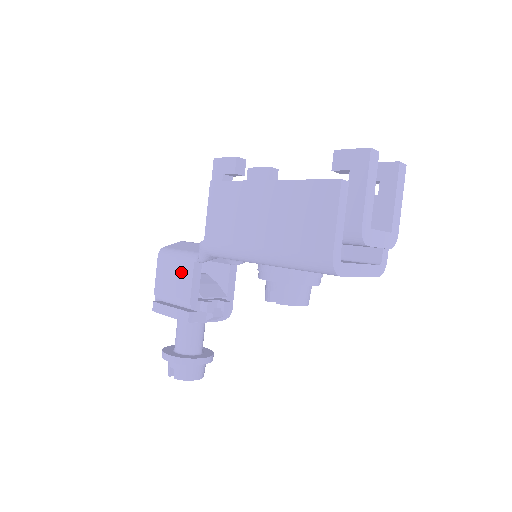
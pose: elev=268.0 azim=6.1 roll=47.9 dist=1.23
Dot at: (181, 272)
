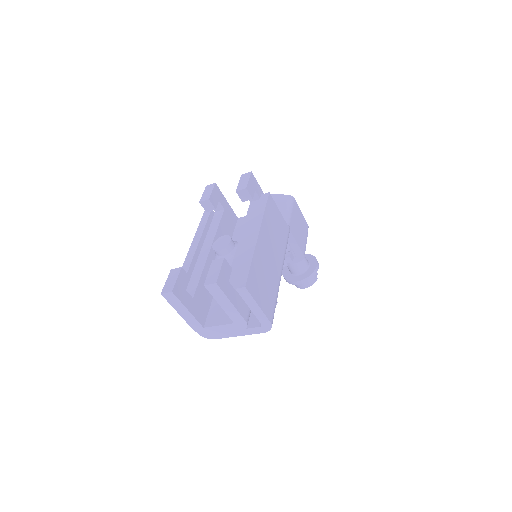
Dot at: occluded
